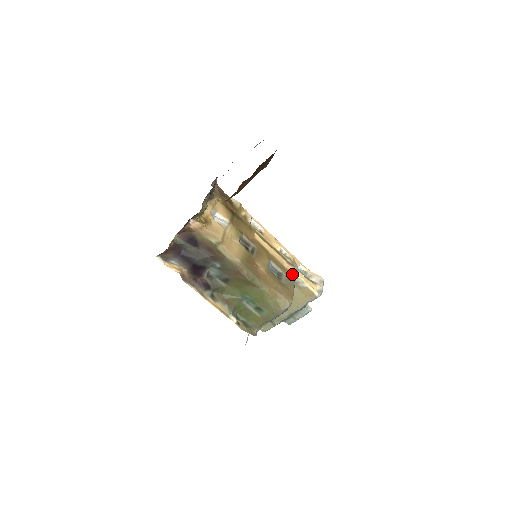
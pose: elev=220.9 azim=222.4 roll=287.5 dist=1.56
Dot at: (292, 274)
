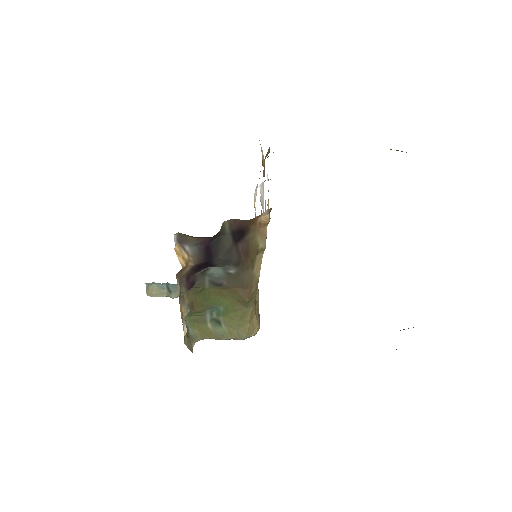
Dot at: occluded
